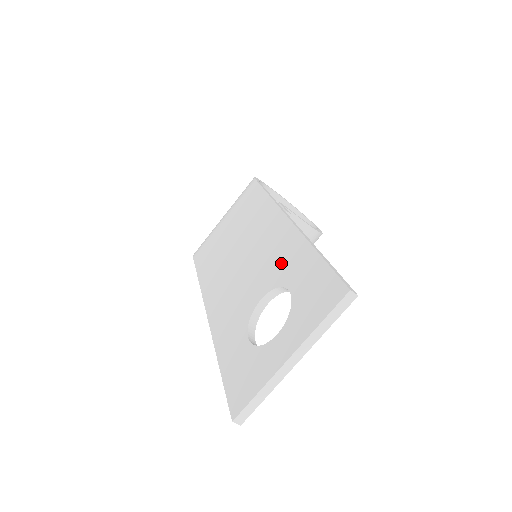
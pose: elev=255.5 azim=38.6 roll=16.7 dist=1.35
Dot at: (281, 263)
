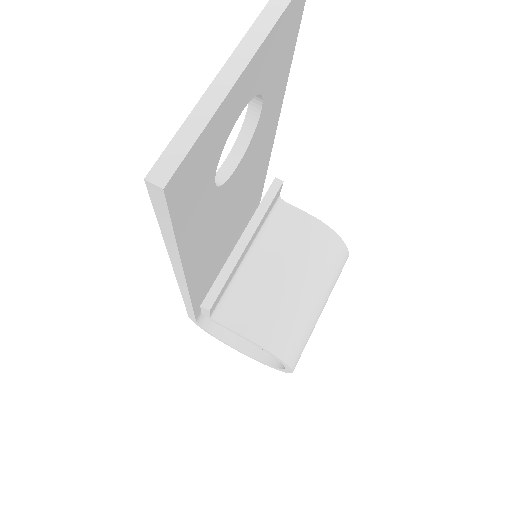
Dot at: occluded
